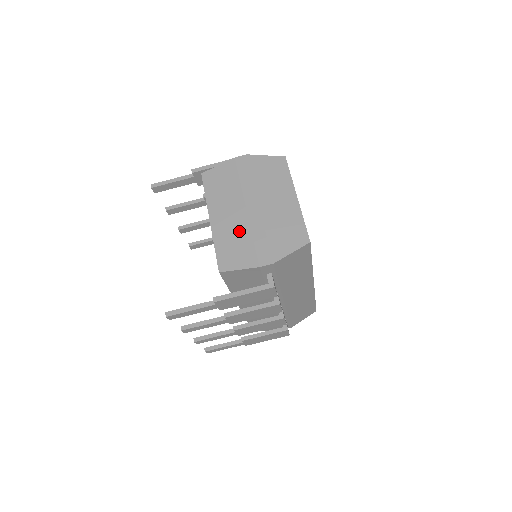
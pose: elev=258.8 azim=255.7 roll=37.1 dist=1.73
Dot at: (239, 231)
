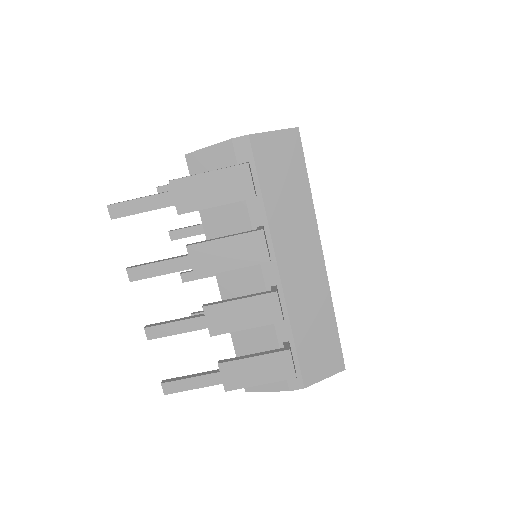
Dot at: occluded
